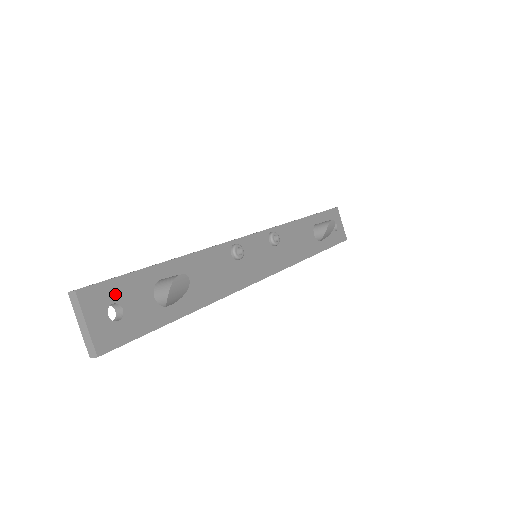
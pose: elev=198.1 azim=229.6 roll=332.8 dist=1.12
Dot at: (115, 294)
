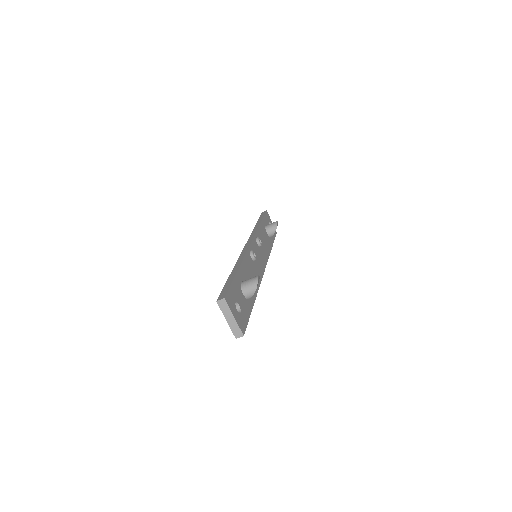
Dot at: (234, 296)
